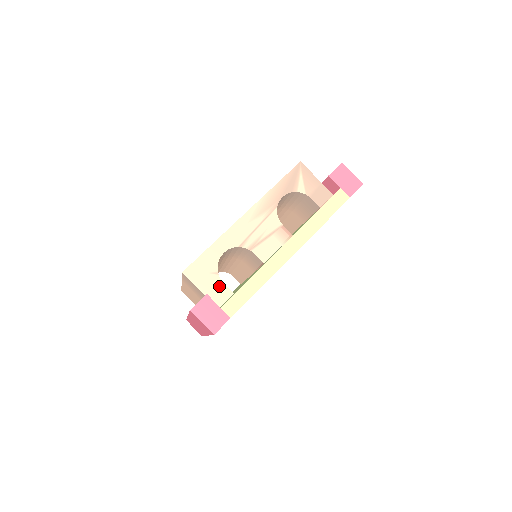
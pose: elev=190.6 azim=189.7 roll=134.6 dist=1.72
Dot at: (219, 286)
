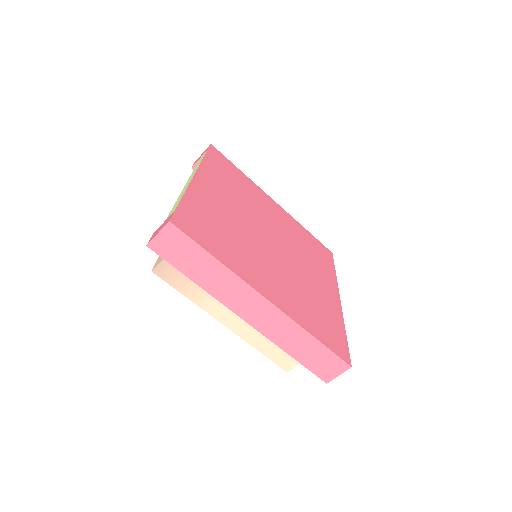
Dot at: occluded
